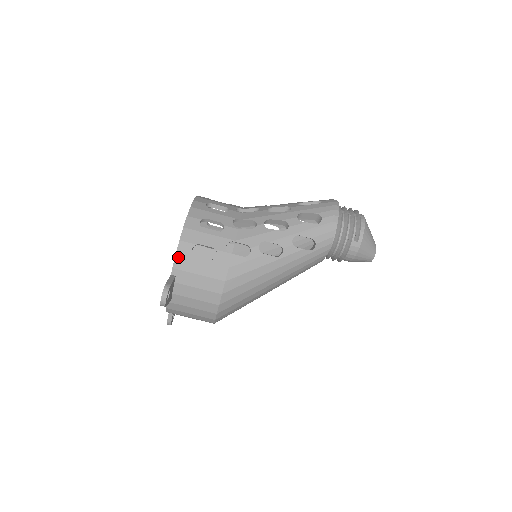
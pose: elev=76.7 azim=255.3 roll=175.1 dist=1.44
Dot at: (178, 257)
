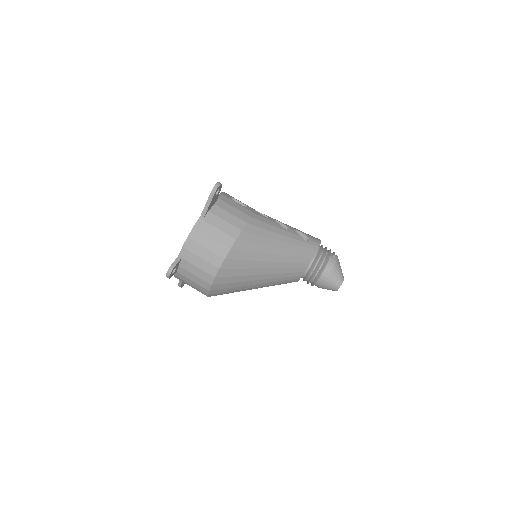
Dot at: (221, 195)
